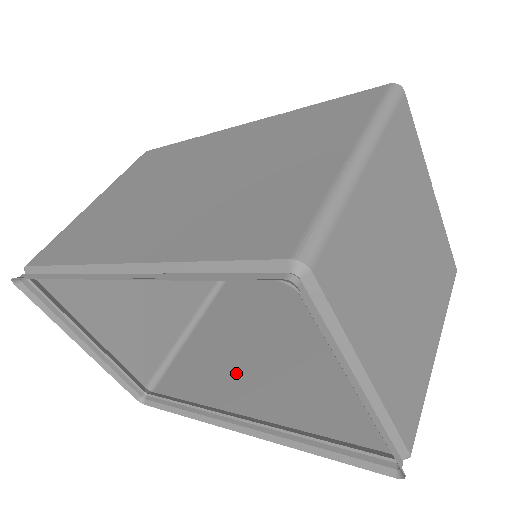
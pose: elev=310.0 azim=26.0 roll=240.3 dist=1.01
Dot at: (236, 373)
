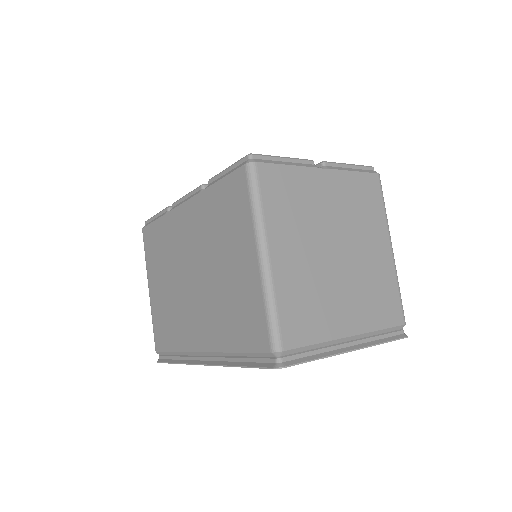
Dot at: occluded
